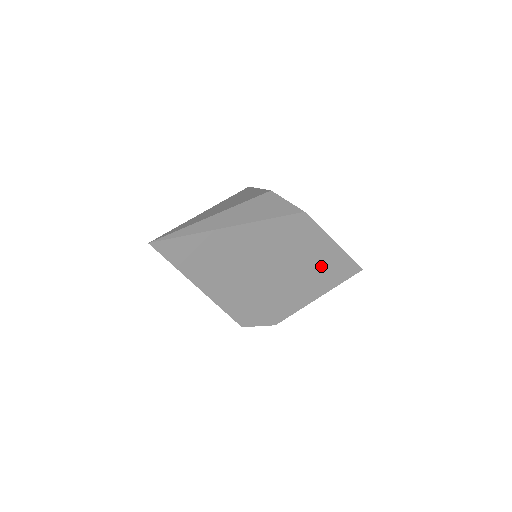
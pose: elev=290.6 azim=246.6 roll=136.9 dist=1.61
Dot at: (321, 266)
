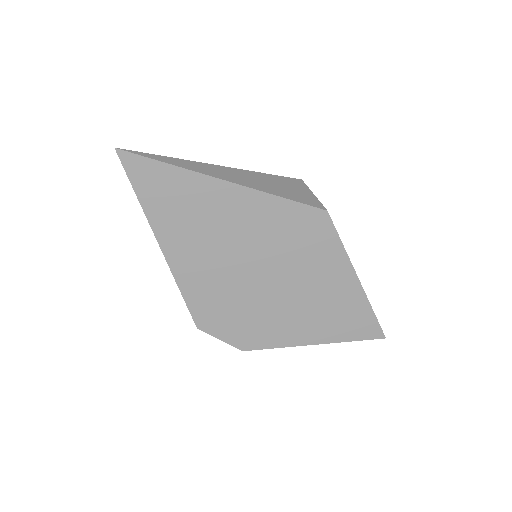
Dot at: (329, 301)
